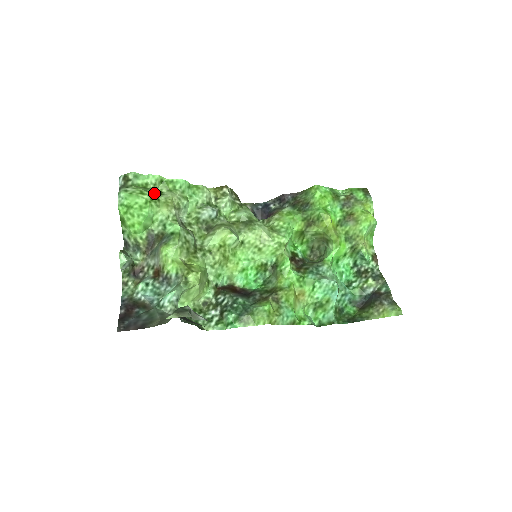
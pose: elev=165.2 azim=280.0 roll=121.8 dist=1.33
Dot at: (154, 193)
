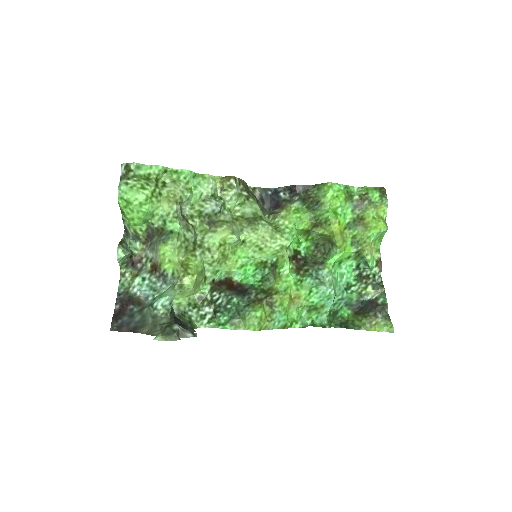
Dot at: (156, 186)
